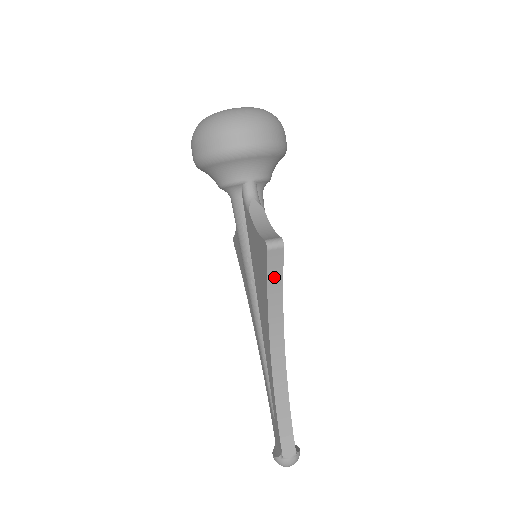
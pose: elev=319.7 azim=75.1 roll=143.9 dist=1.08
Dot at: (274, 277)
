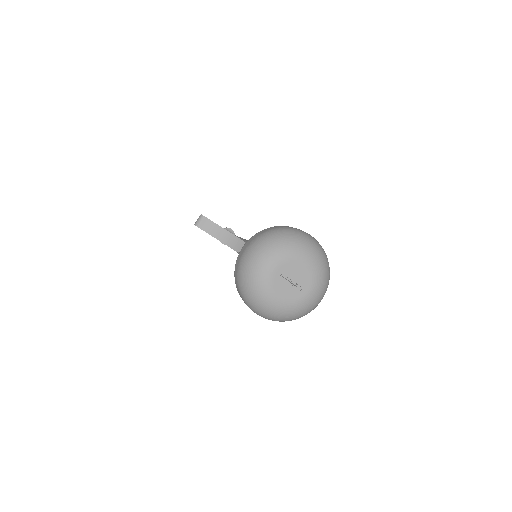
Dot at: occluded
